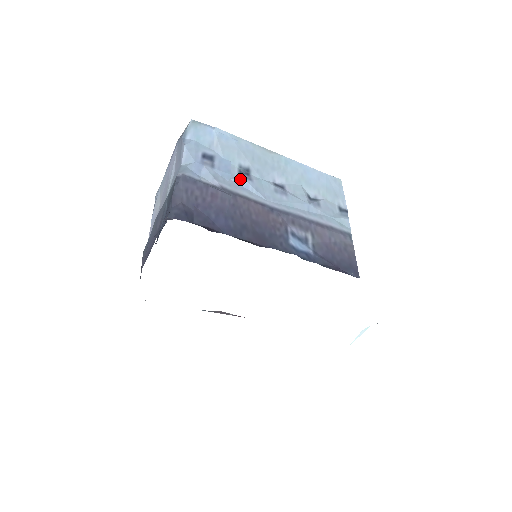
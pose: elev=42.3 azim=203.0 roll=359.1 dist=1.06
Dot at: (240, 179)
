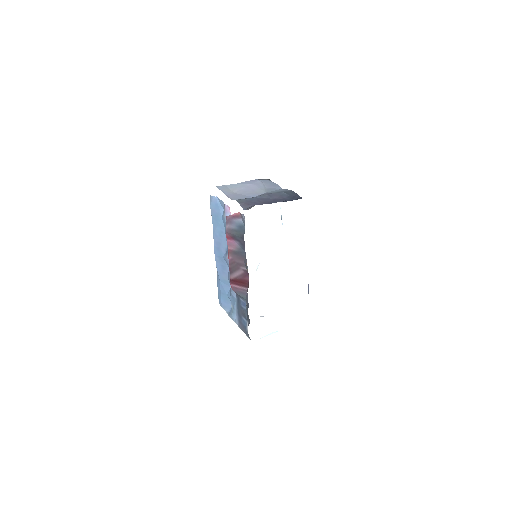
Dot at: occluded
